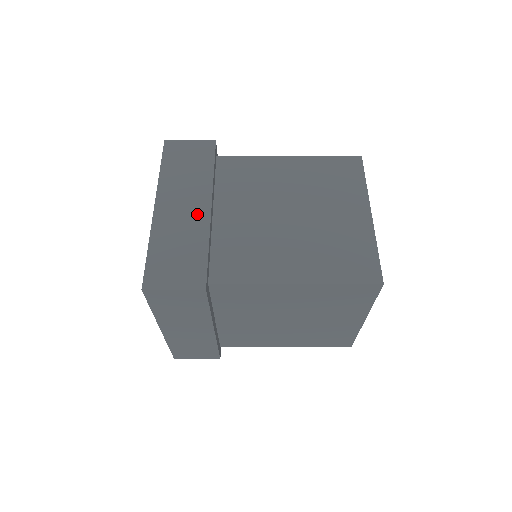
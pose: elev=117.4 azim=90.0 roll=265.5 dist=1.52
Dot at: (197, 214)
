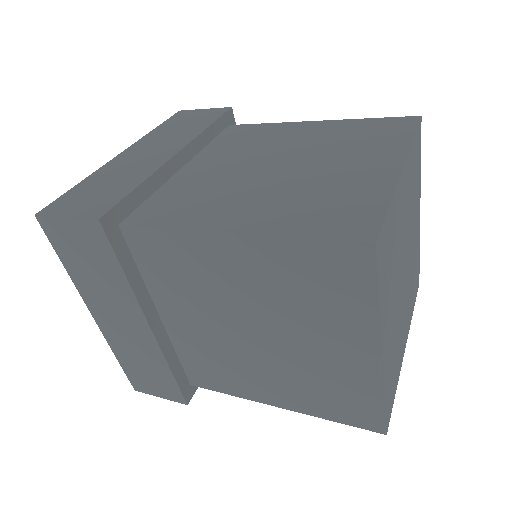
Dot at: occluded
